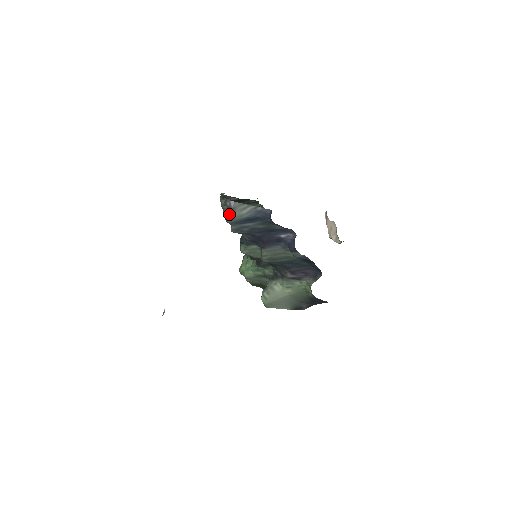
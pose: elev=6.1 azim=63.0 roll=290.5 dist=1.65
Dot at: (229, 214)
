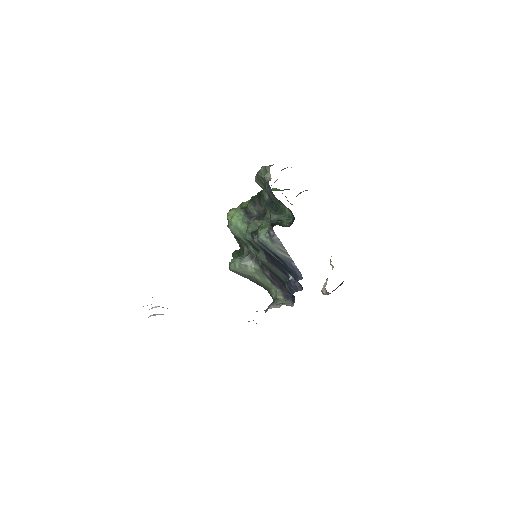
Dot at: (265, 237)
